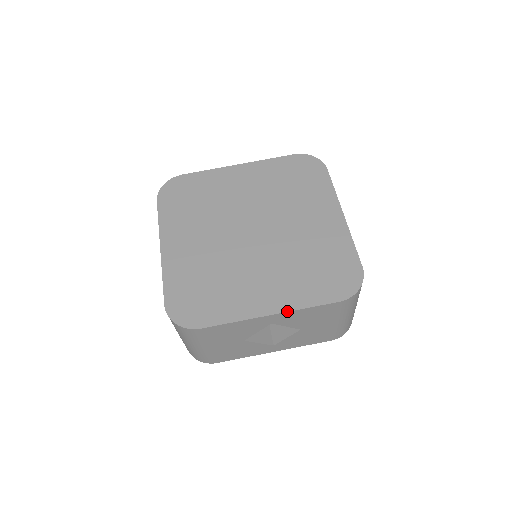
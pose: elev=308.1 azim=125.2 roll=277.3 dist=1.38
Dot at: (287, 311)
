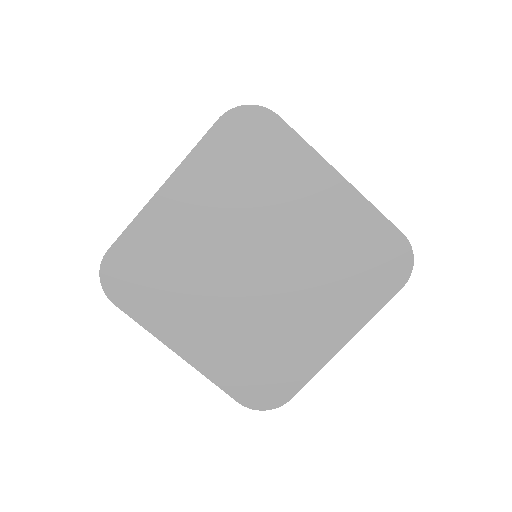
Dot at: occluded
